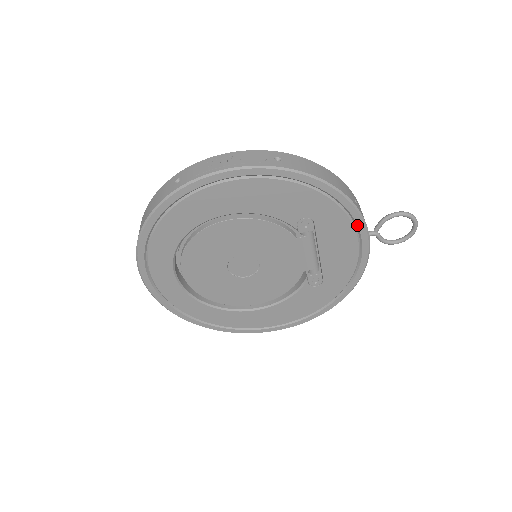
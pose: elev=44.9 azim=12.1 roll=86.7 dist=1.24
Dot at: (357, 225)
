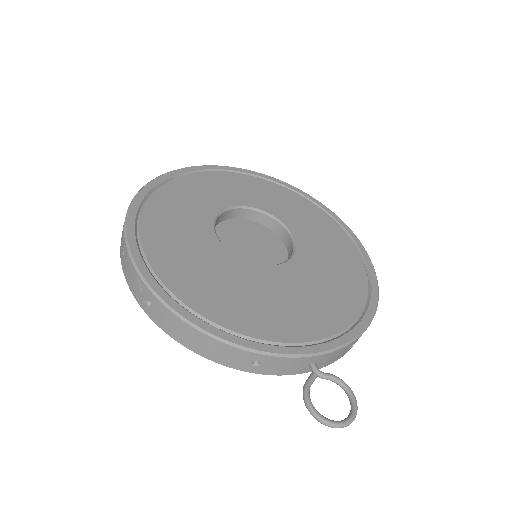
Dot at: occluded
